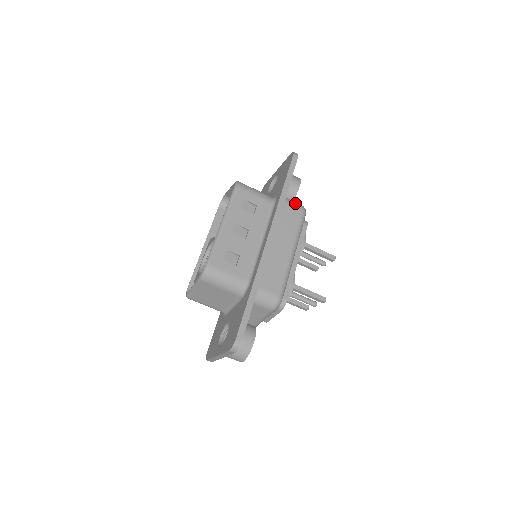
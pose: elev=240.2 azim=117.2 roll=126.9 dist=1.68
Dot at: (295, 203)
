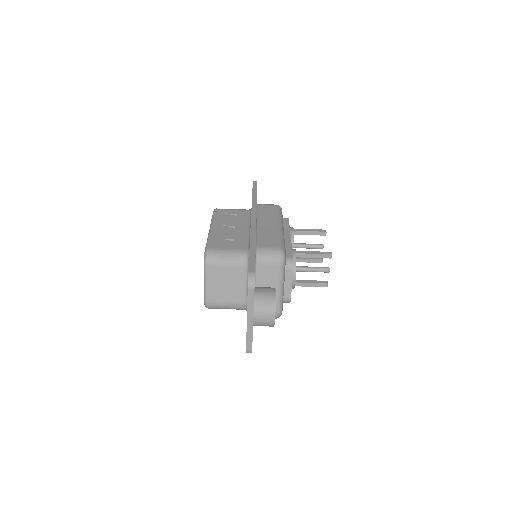
Dot at: (268, 204)
